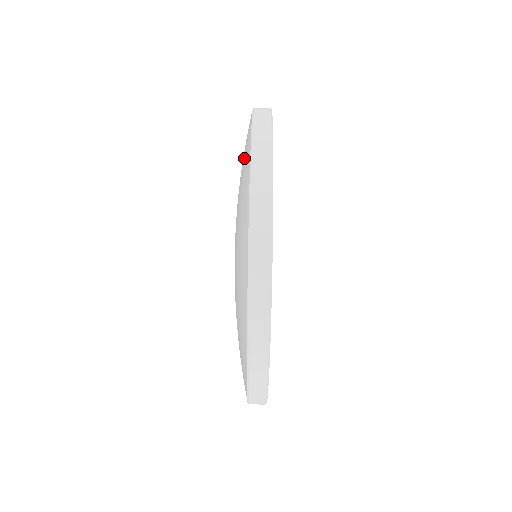
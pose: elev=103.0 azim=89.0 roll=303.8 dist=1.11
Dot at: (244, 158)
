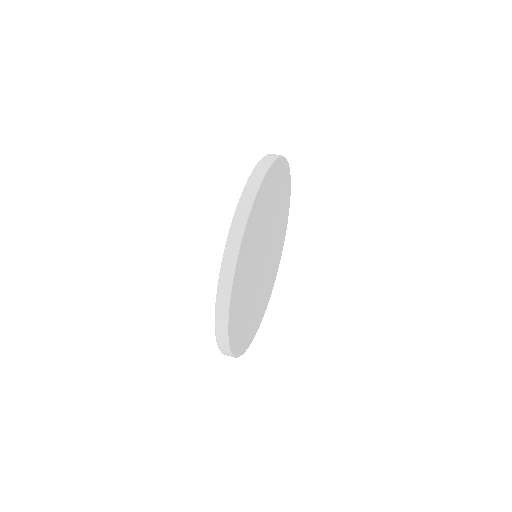
Dot at: occluded
